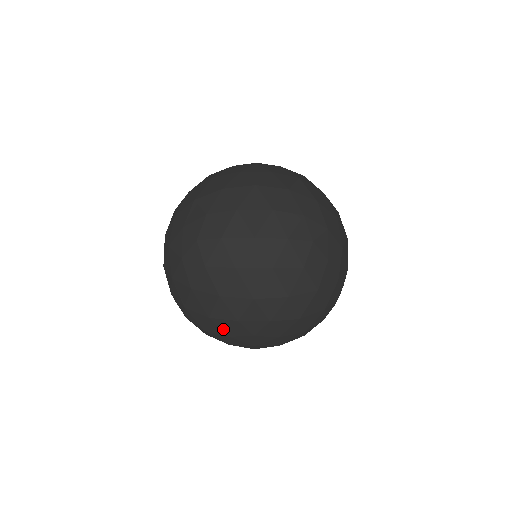
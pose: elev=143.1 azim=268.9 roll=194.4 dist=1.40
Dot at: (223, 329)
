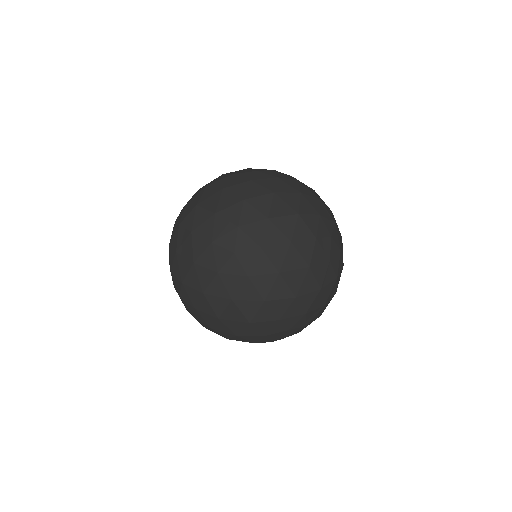
Dot at: (310, 228)
